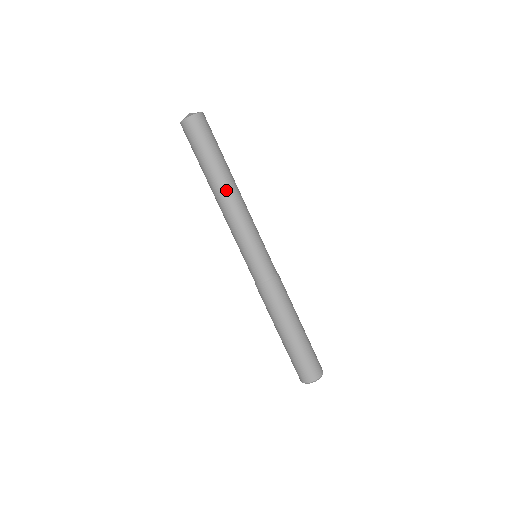
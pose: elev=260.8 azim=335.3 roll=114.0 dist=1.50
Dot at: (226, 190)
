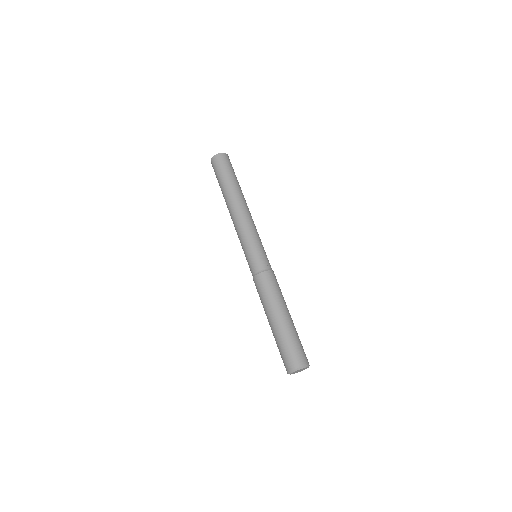
Dot at: (232, 204)
